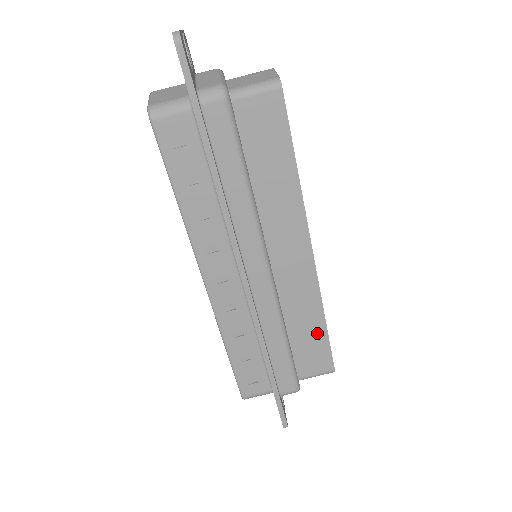
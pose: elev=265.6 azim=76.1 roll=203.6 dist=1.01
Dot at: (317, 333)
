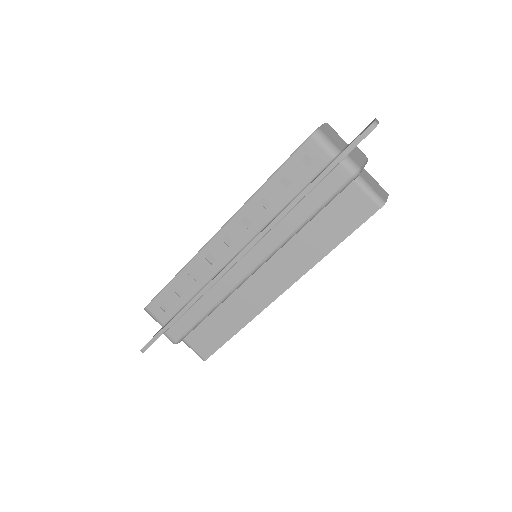
Dot at: (226, 331)
